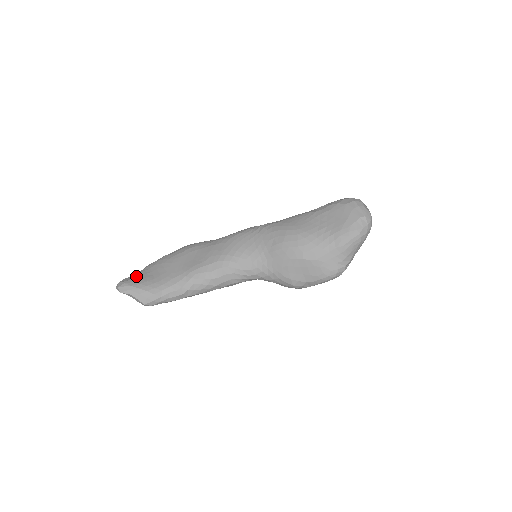
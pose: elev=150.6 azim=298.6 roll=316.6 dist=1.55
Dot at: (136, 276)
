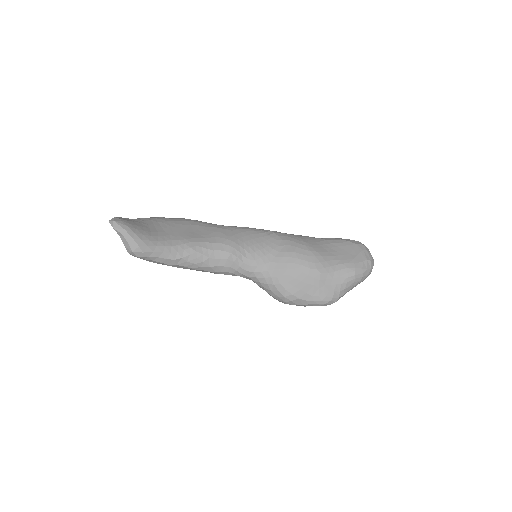
Dot at: (132, 220)
